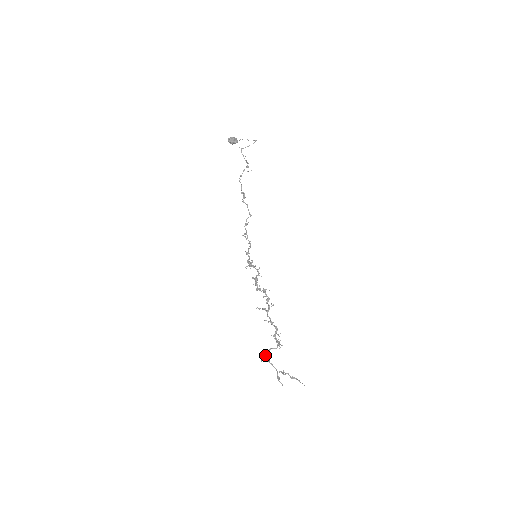
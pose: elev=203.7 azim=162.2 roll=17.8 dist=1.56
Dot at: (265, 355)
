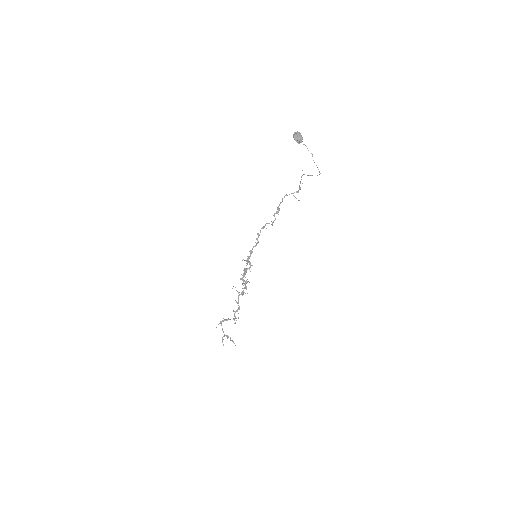
Dot at: occluded
